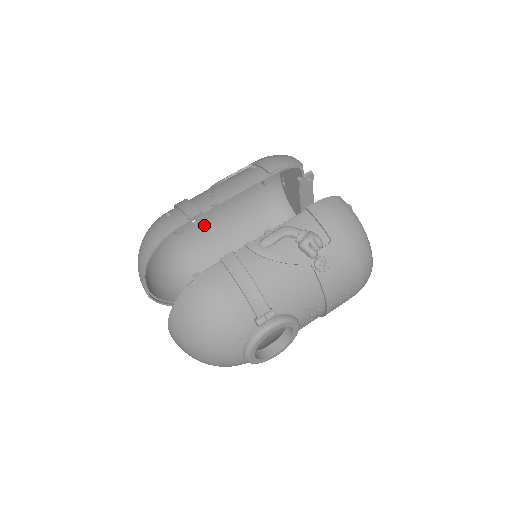
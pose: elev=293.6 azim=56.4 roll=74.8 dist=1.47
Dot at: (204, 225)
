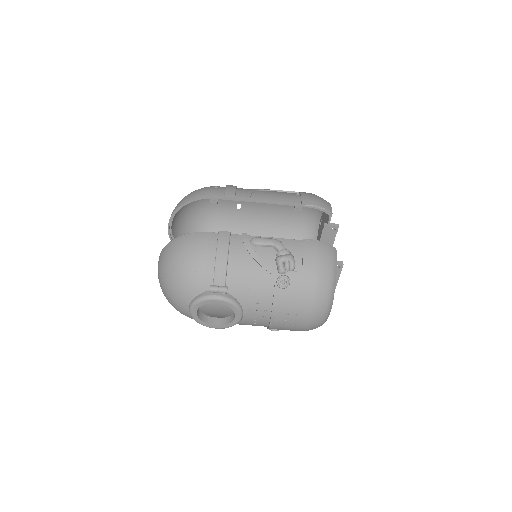
Dot at: (244, 217)
